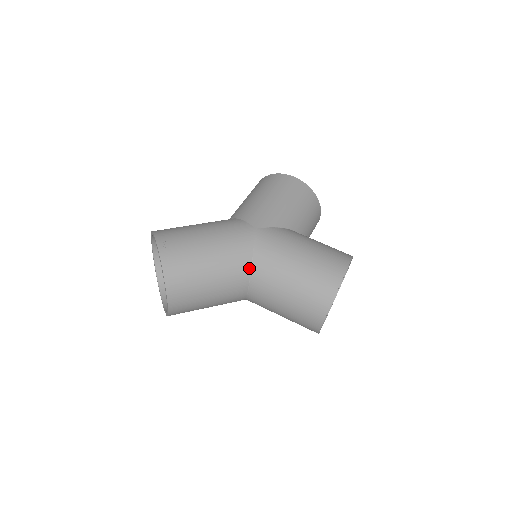
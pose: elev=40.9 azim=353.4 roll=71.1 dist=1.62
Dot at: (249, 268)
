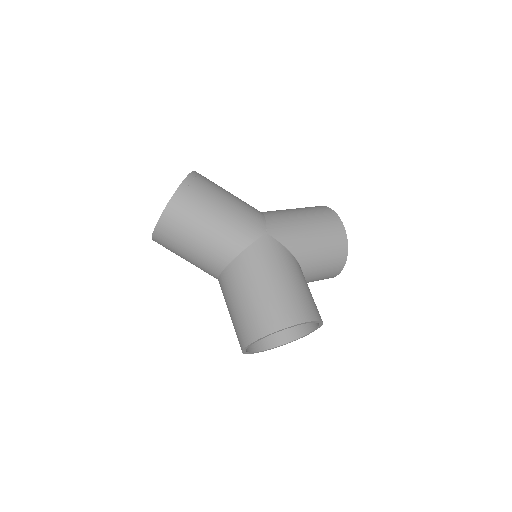
Dot at: (233, 256)
